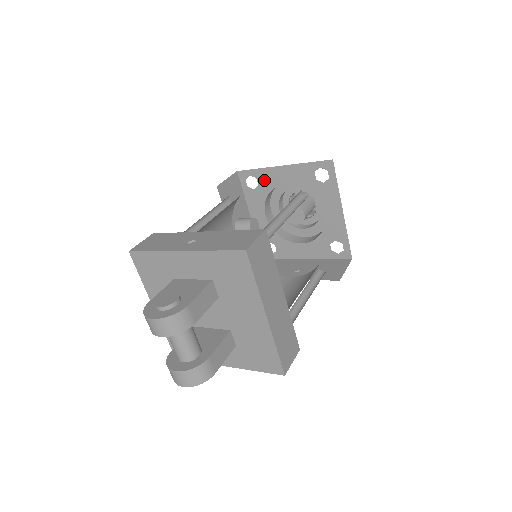
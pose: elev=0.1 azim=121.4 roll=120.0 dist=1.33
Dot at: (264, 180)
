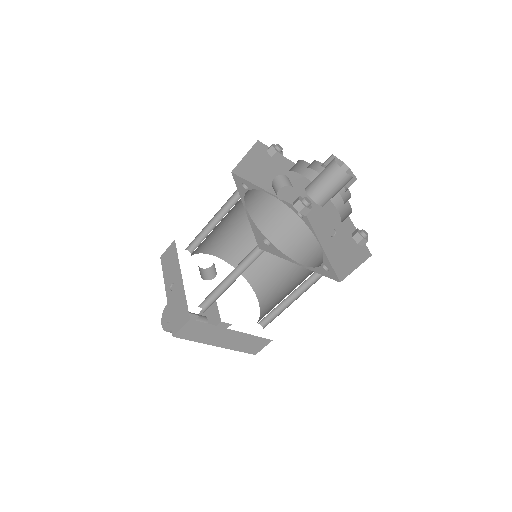
Dot at: occluded
